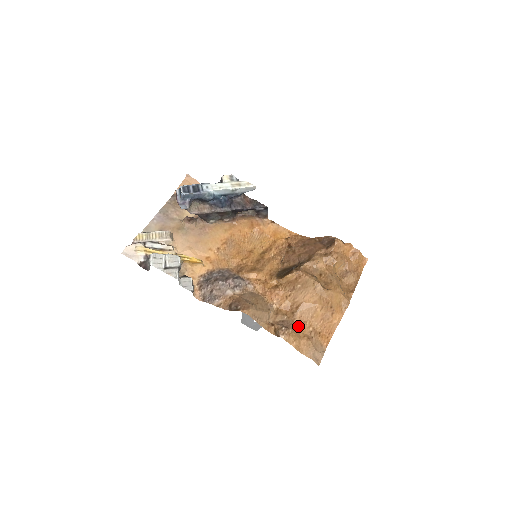
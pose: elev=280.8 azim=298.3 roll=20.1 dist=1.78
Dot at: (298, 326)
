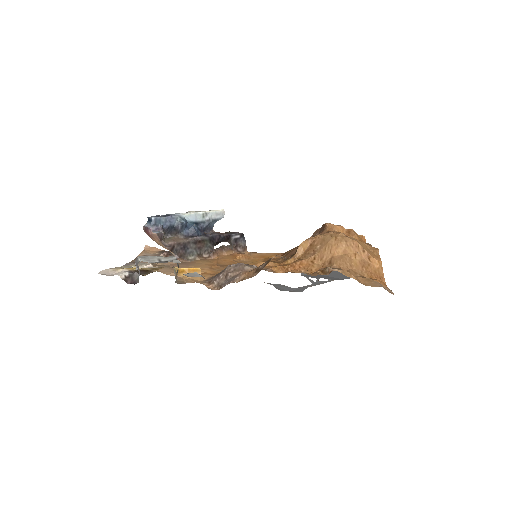
Dot at: occluded
